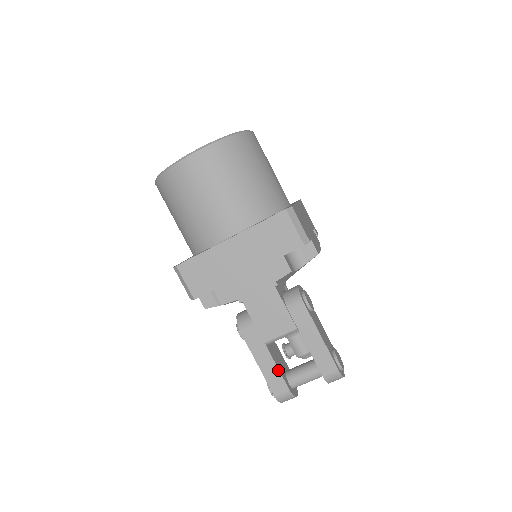
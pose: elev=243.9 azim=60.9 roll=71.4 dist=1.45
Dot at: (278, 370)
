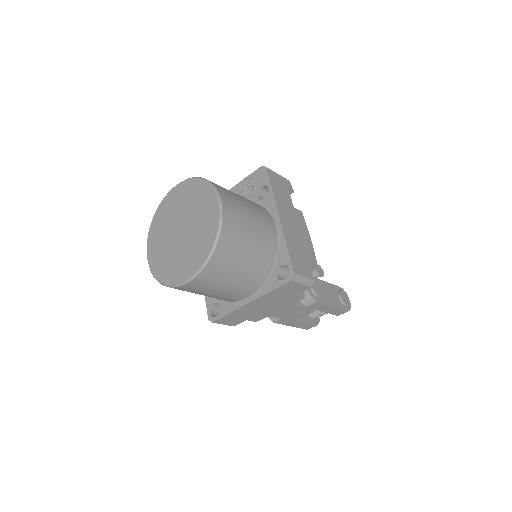
Dot at: (306, 323)
